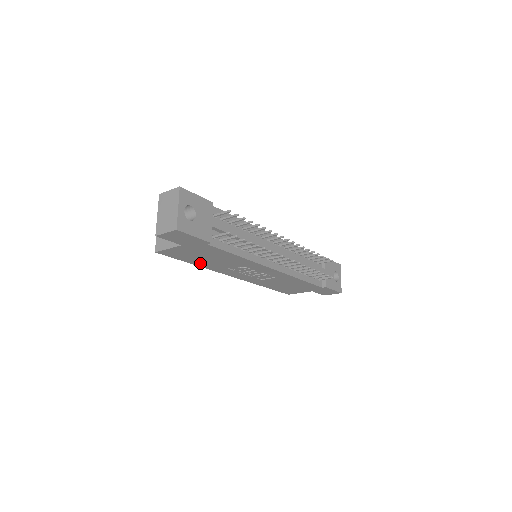
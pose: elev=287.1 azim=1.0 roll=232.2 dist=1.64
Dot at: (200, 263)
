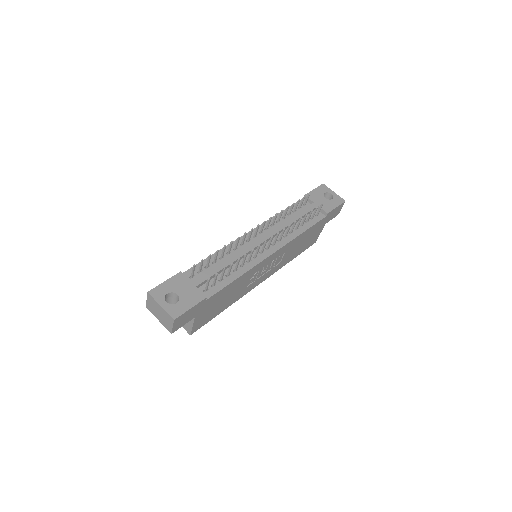
Dot at: (226, 305)
